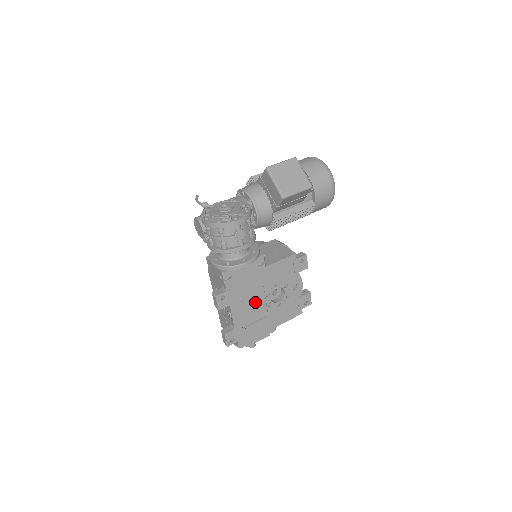
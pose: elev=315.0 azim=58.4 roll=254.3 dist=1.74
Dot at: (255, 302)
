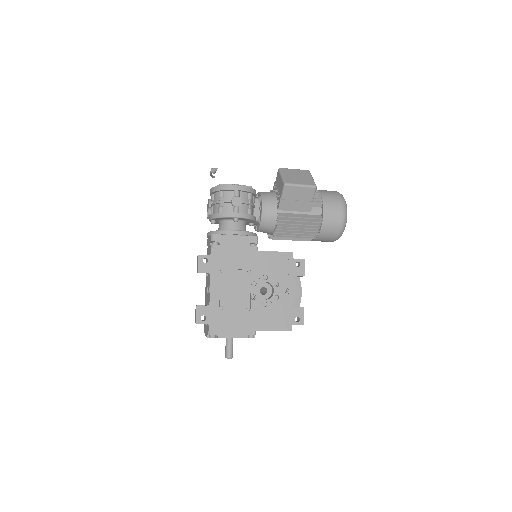
Dot at: (239, 286)
